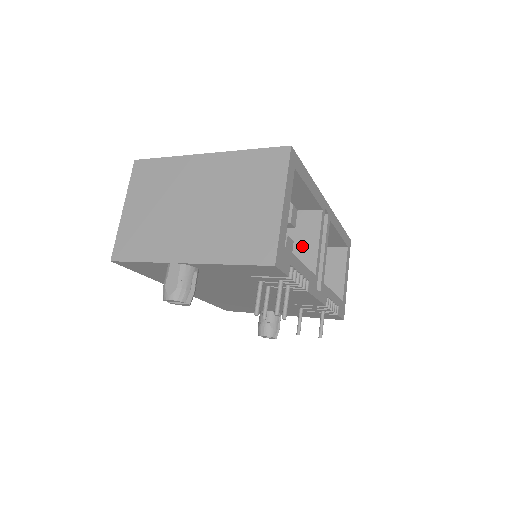
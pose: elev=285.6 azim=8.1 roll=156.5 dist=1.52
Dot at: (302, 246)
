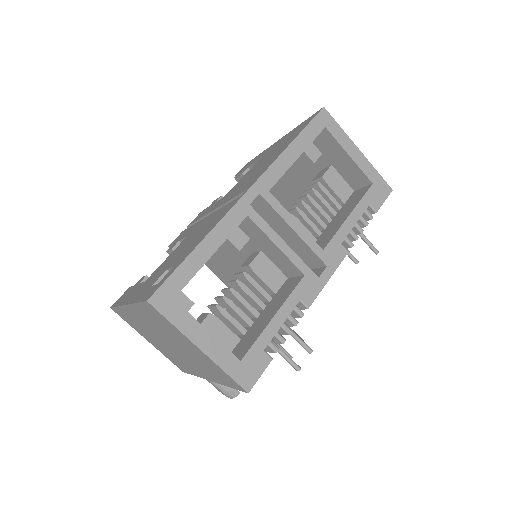
Dot at: (270, 253)
